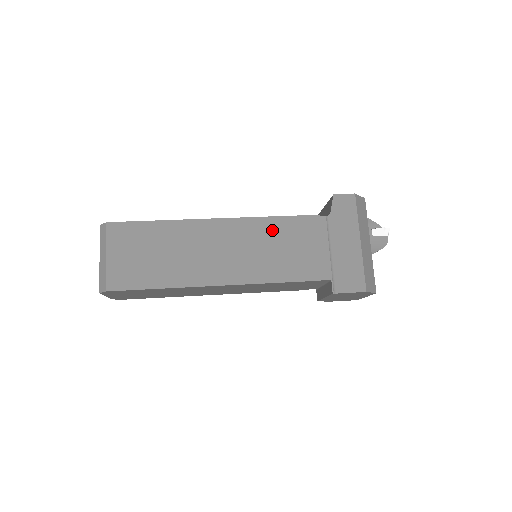
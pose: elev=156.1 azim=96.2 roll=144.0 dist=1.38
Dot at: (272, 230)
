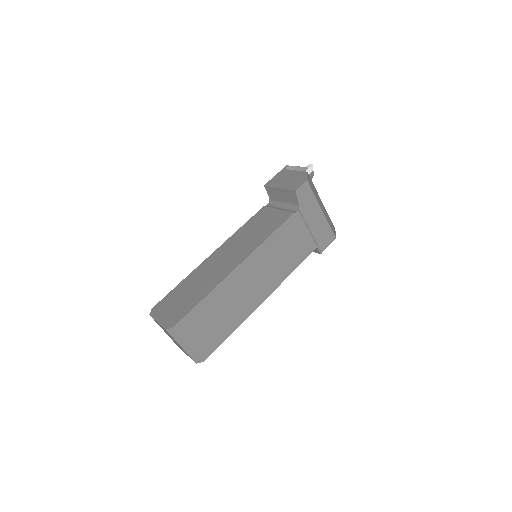
Dot at: (273, 245)
